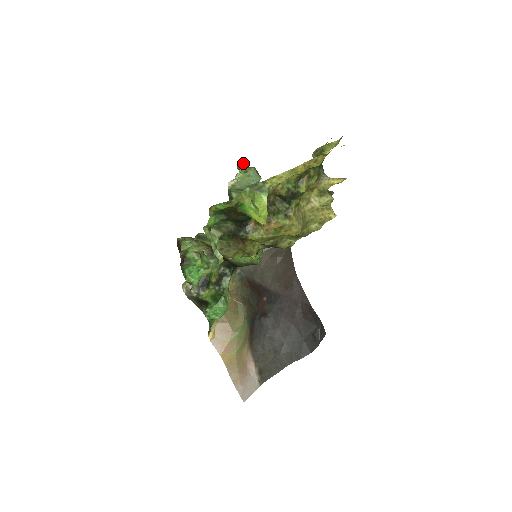
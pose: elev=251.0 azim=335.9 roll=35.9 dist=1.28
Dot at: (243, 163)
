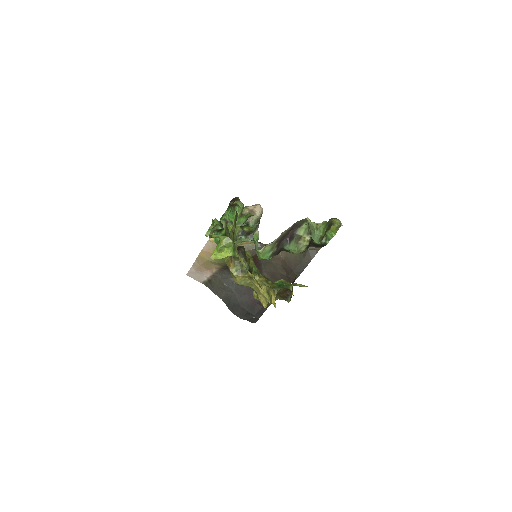
Dot at: (340, 223)
